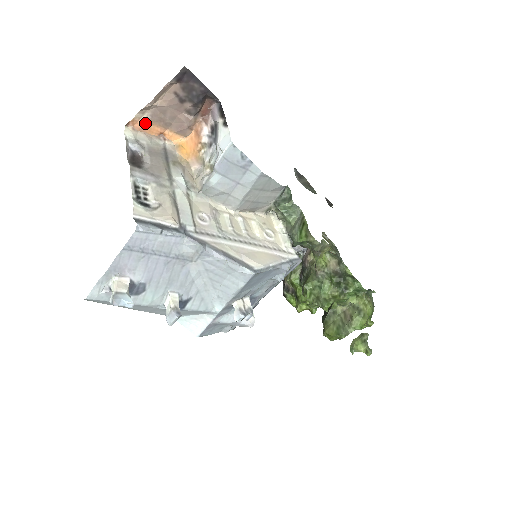
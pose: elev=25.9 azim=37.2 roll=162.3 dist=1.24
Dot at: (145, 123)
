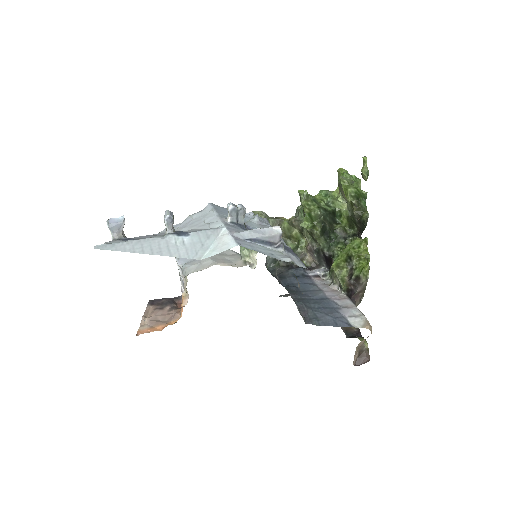
Dot at: (148, 329)
